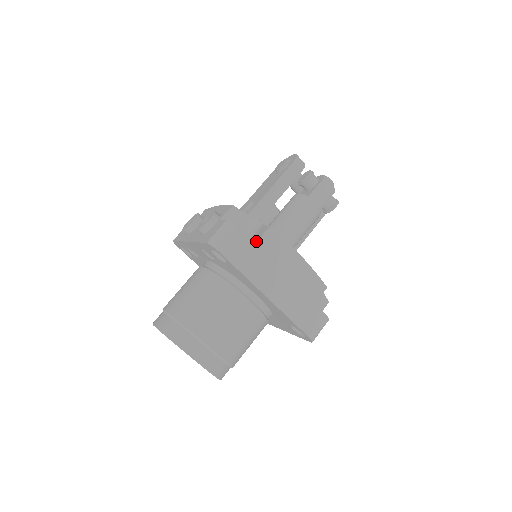
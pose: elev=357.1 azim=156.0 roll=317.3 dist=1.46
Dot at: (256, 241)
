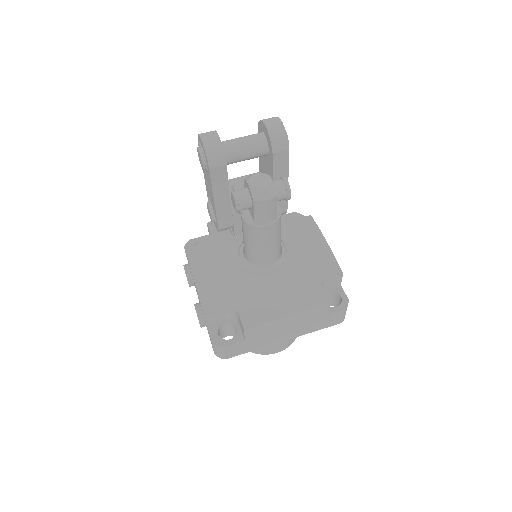
Dot at: (244, 339)
